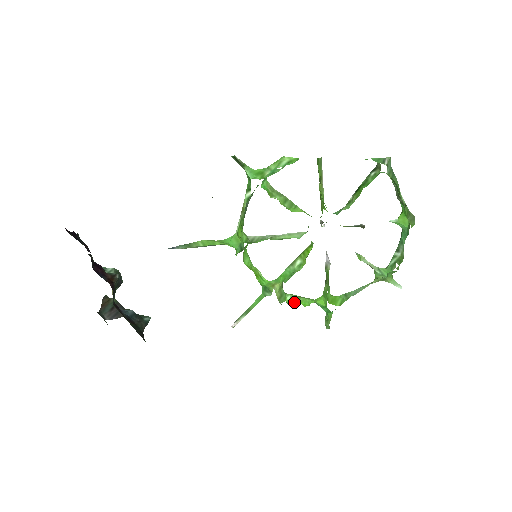
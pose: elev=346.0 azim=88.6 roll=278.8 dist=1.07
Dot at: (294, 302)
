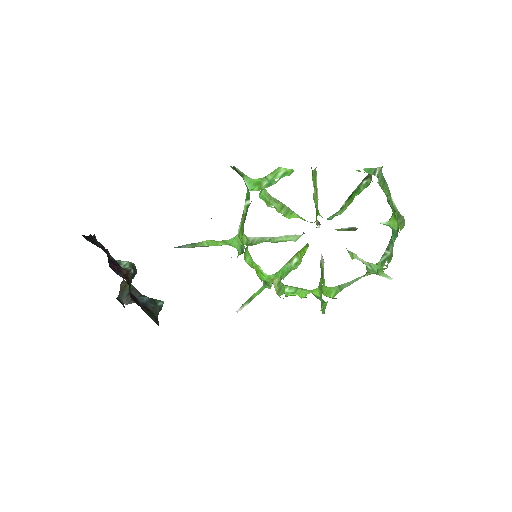
Dot at: (292, 294)
